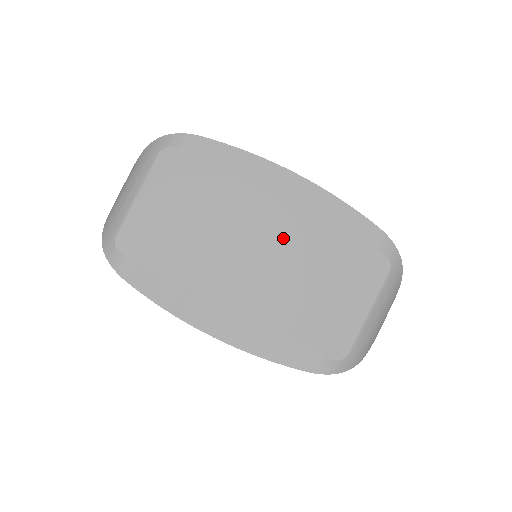
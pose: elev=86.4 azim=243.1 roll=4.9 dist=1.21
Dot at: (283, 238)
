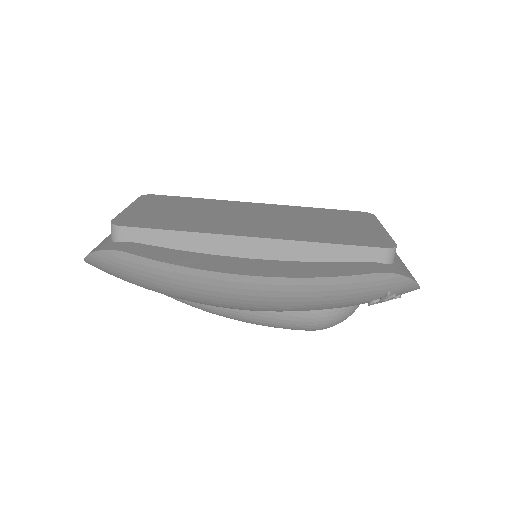
Dot at: (274, 212)
